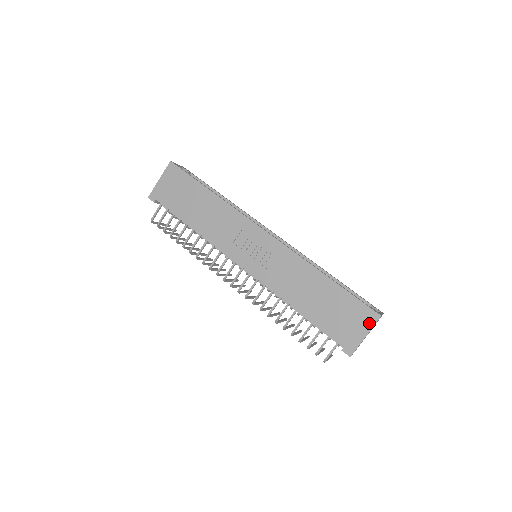
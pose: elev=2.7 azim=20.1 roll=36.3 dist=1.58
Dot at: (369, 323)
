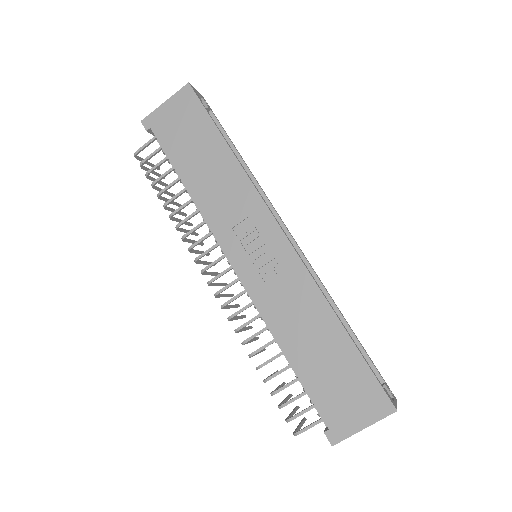
Dot at: (376, 413)
